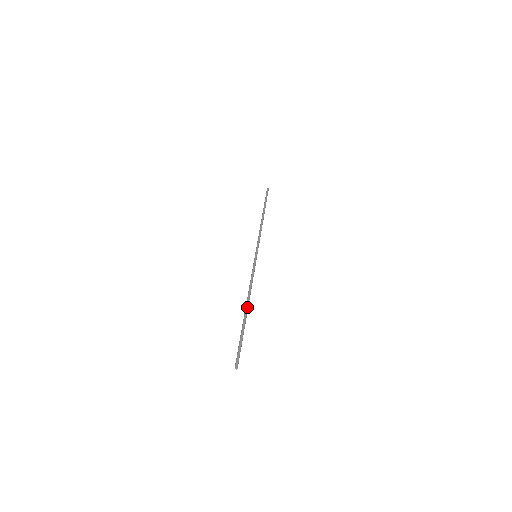
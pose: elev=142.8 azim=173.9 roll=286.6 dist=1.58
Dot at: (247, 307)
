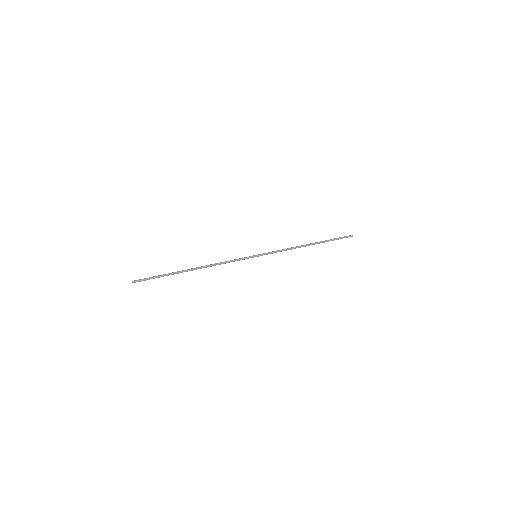
Dot at: (194, 268)
